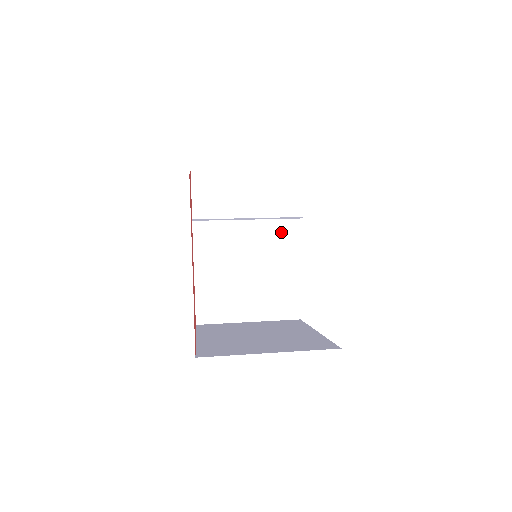
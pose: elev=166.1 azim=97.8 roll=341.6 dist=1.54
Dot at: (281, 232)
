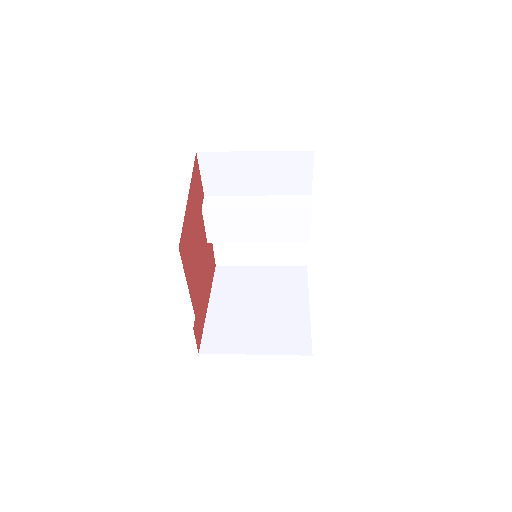
Dot at: (286, 218)
